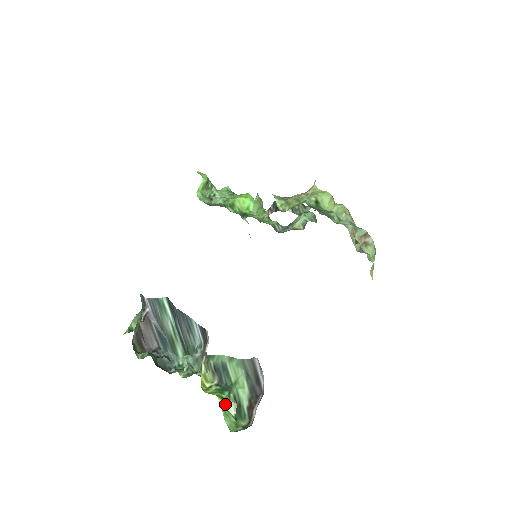
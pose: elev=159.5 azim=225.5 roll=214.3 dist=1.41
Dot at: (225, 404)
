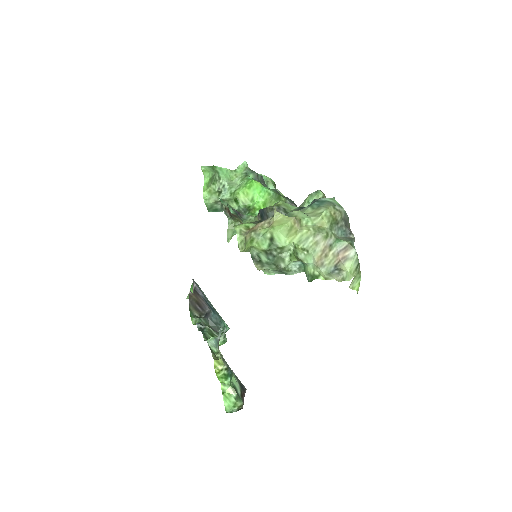
Dot at: (226, 389)
